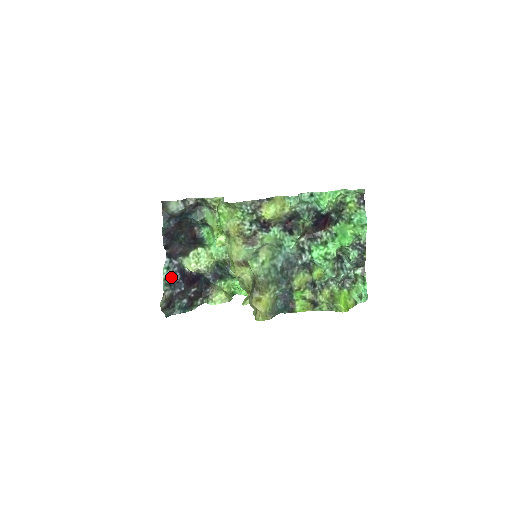
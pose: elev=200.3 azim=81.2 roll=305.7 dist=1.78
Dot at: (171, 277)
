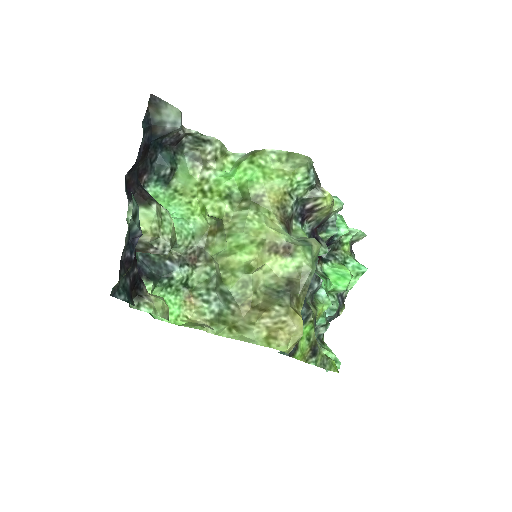
Dot at: (137, 220)
